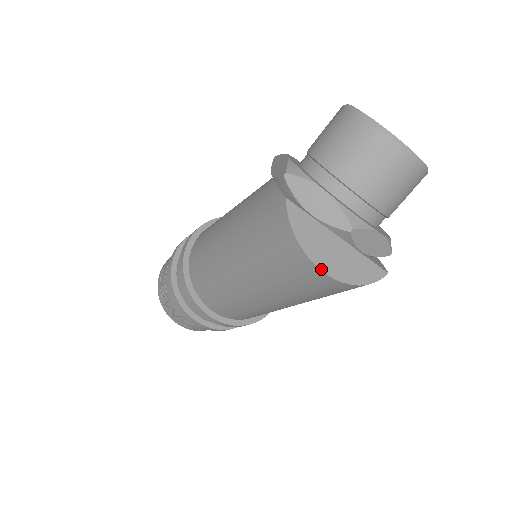
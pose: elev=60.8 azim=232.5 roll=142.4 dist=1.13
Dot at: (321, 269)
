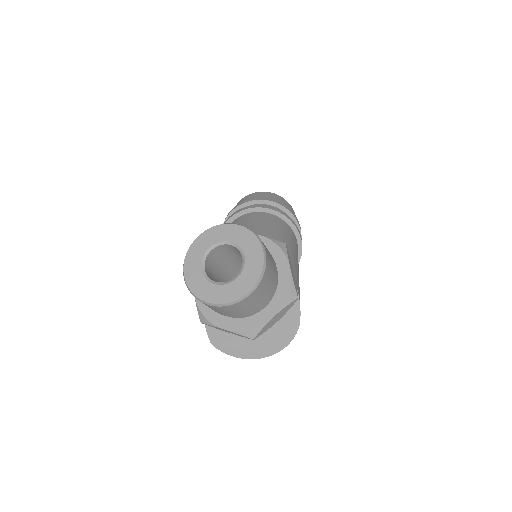
Dot at: (259, 358)
